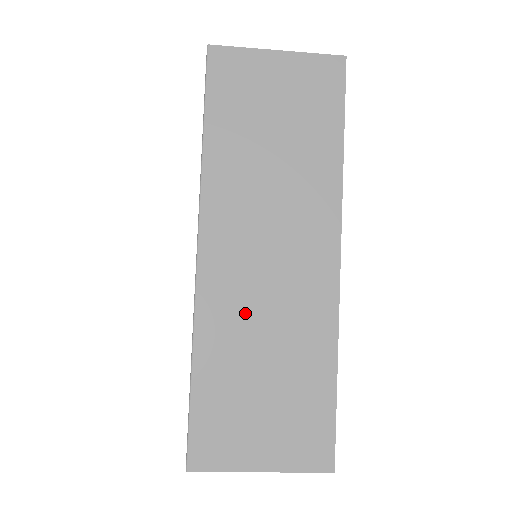
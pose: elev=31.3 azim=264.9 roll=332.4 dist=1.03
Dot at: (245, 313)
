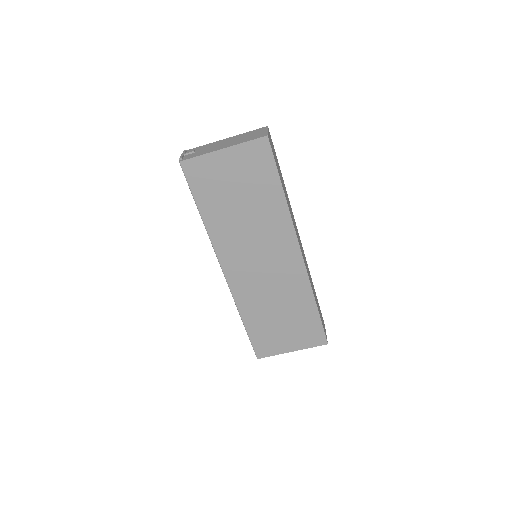
Dot at: (259, 293)
